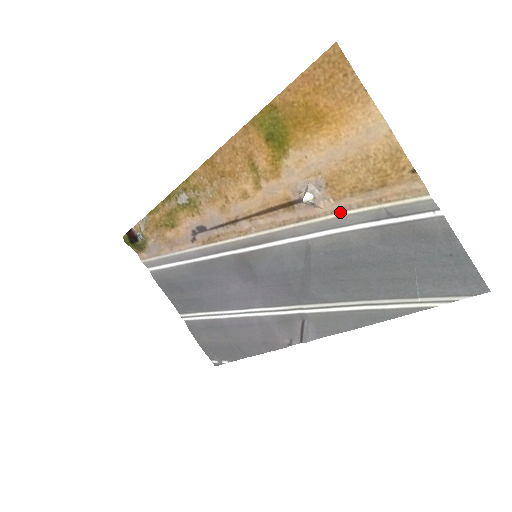
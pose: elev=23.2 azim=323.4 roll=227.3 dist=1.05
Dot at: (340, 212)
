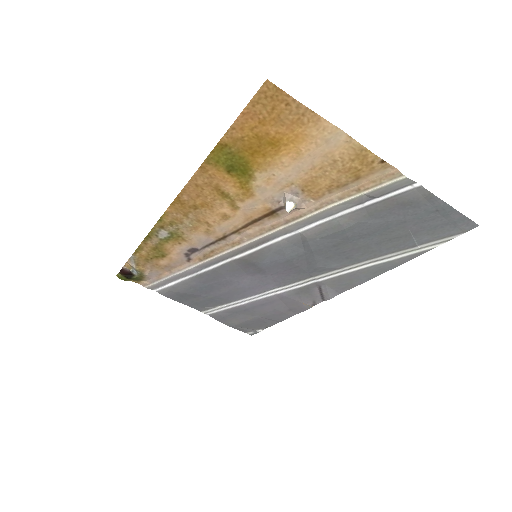
Dot at: (324, 207)
